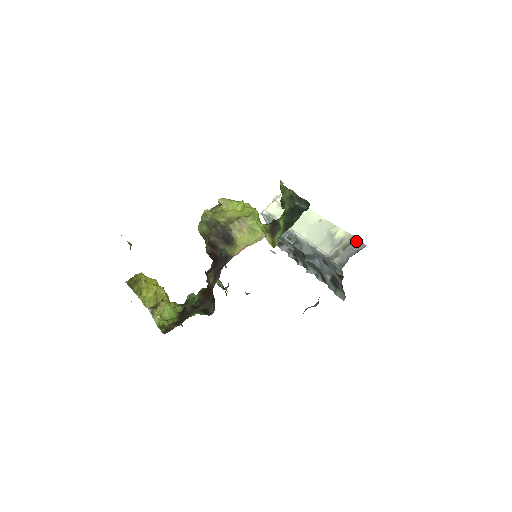
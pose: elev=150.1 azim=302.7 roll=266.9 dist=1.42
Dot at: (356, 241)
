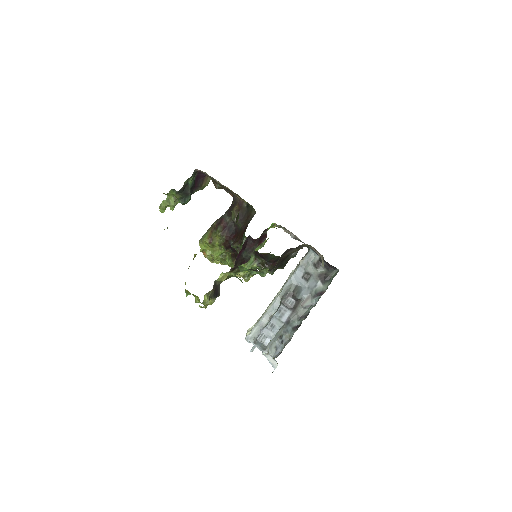
Dot at: occluded
